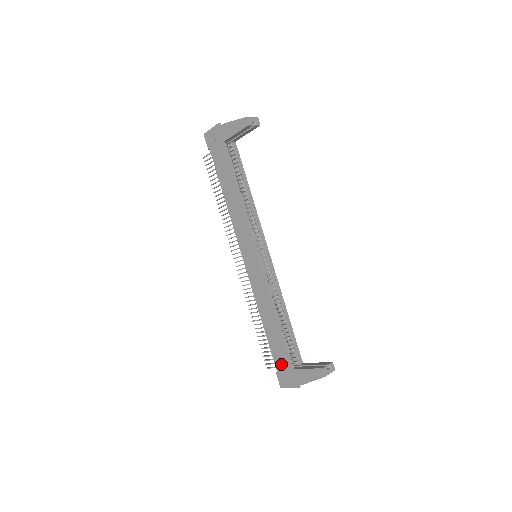
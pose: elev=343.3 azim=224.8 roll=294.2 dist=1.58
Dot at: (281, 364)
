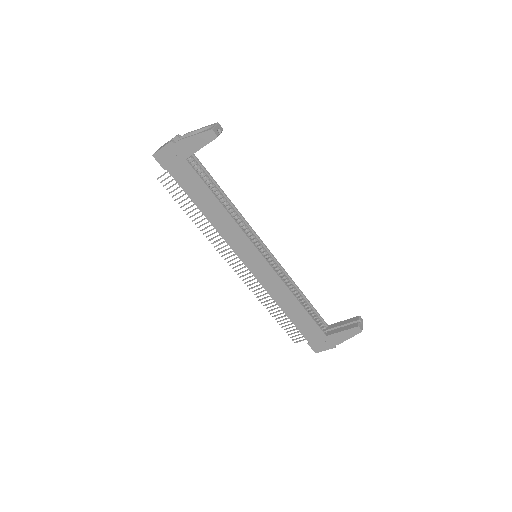
Dot at: (312, 336)
